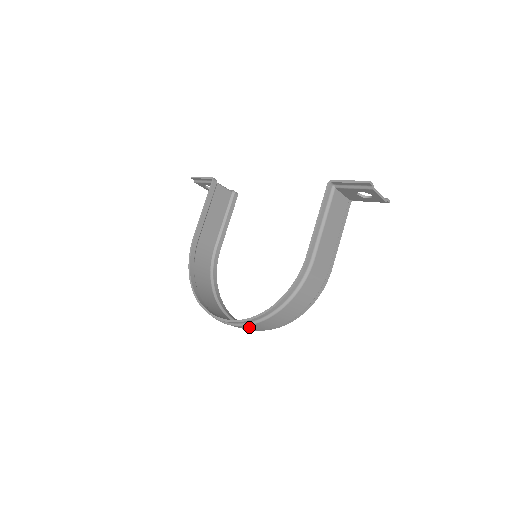
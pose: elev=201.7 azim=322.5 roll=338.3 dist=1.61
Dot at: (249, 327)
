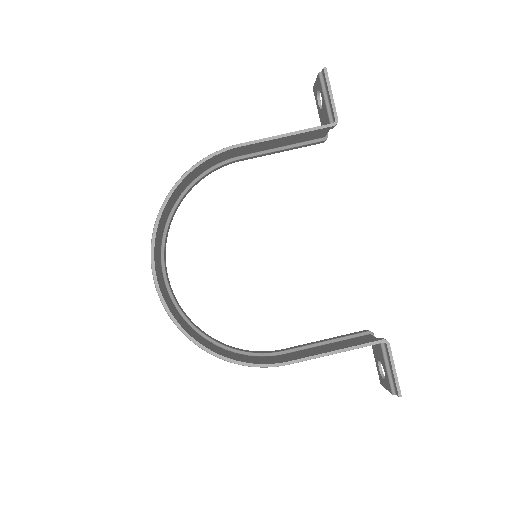
Dot at: occluded
